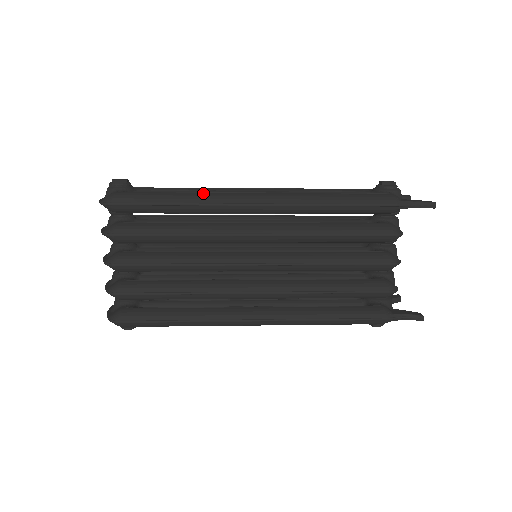
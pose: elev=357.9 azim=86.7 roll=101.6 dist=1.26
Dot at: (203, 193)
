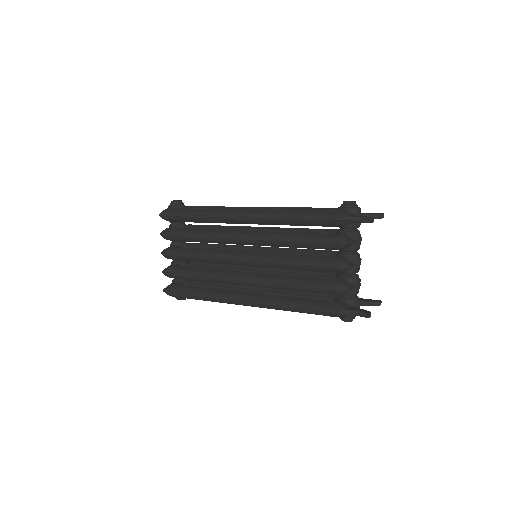
Dot at: (214, 209)
